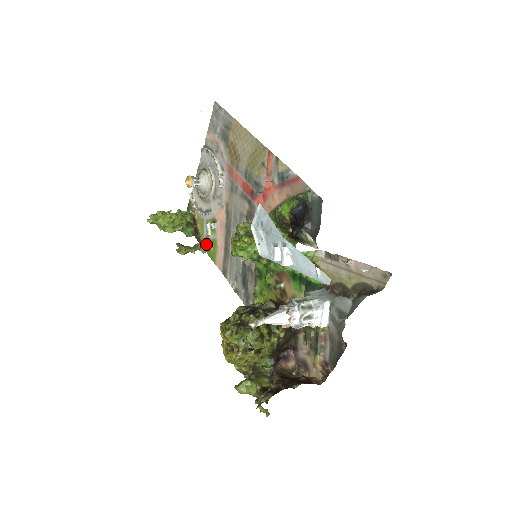
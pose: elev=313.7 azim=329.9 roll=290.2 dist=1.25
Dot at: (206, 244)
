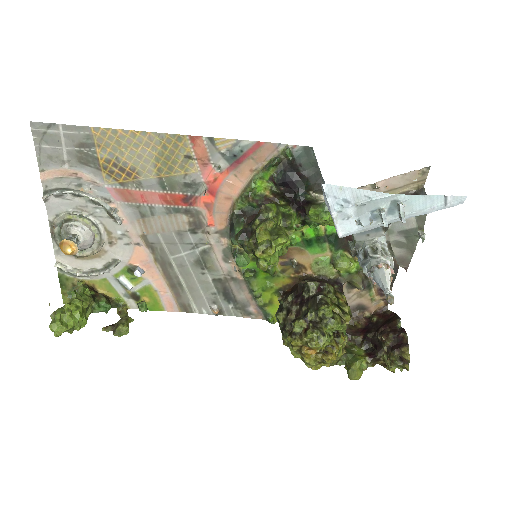
Dot at: (131, 301)
